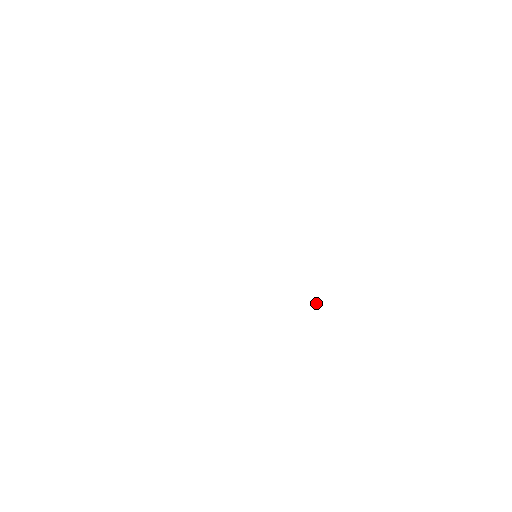
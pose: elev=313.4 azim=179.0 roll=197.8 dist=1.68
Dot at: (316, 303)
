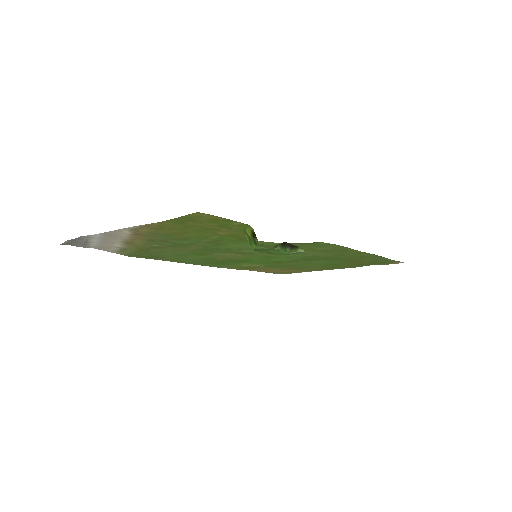
Dot at: (249, 242)
